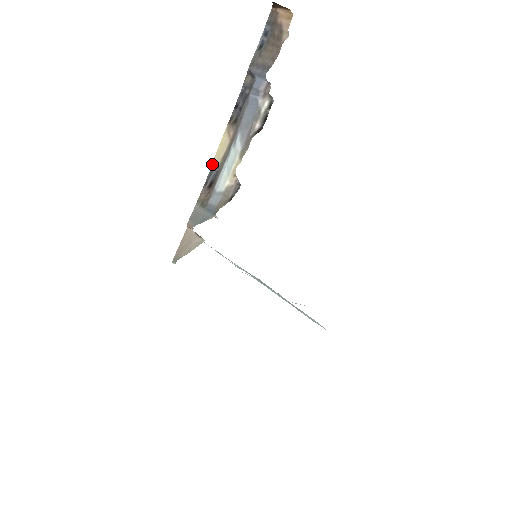
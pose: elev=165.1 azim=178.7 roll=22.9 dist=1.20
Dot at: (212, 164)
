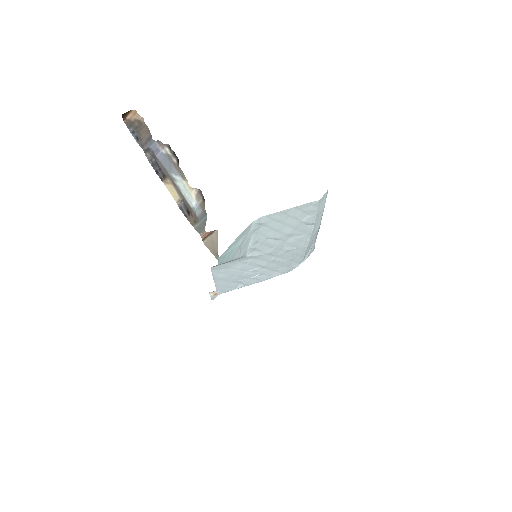
Dot at: (177, 204)
